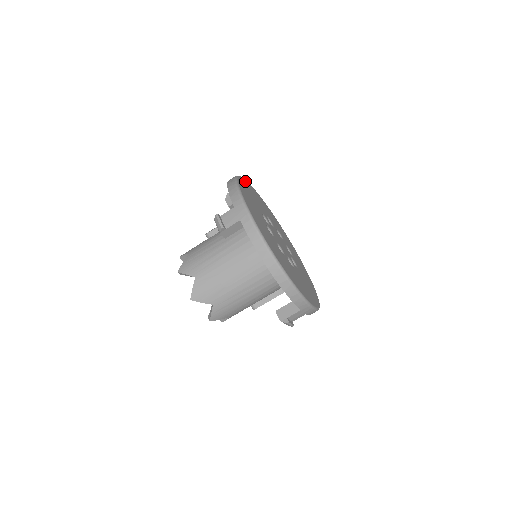
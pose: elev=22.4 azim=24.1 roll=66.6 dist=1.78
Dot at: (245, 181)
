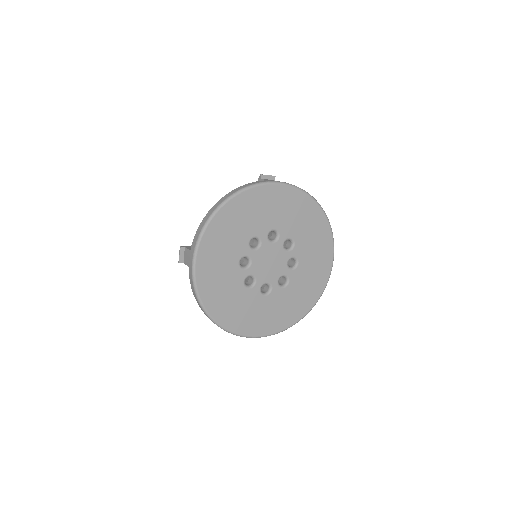
Dot at: (253, 191)
